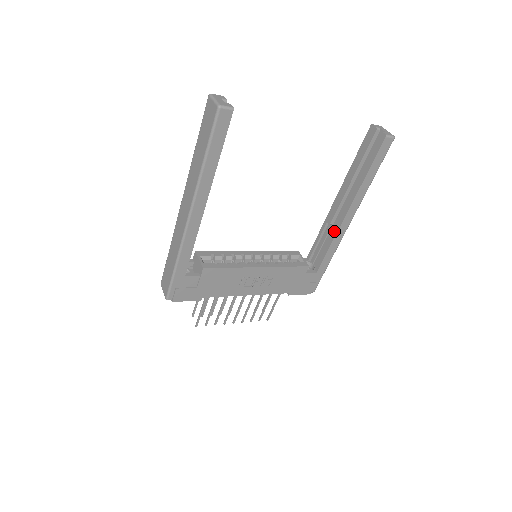
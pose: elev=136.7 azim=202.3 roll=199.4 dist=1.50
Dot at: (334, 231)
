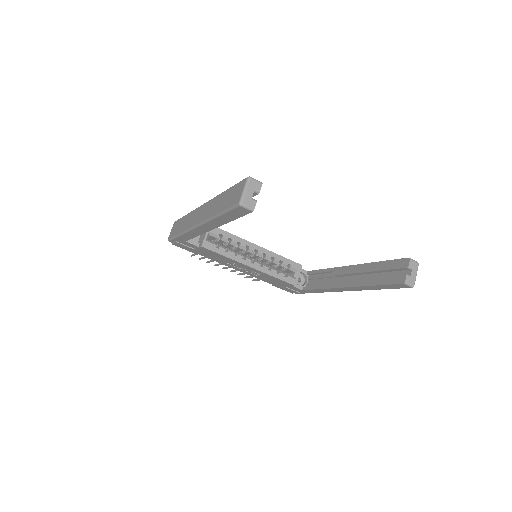
Dot at: (330, 285)
